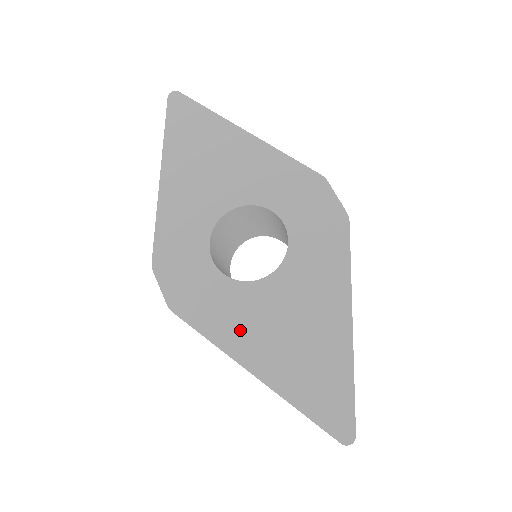
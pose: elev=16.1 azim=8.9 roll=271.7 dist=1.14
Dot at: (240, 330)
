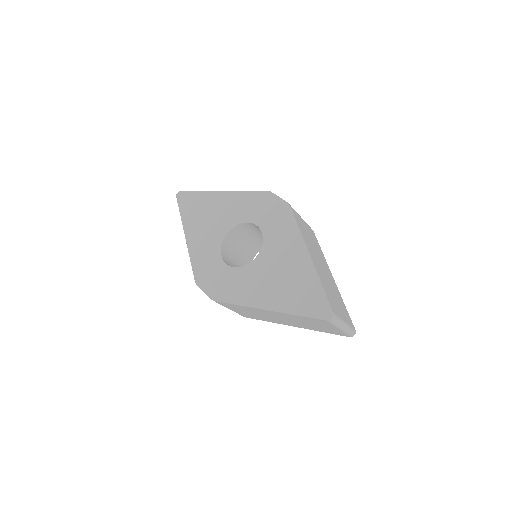
Dot at: (252, 291)
